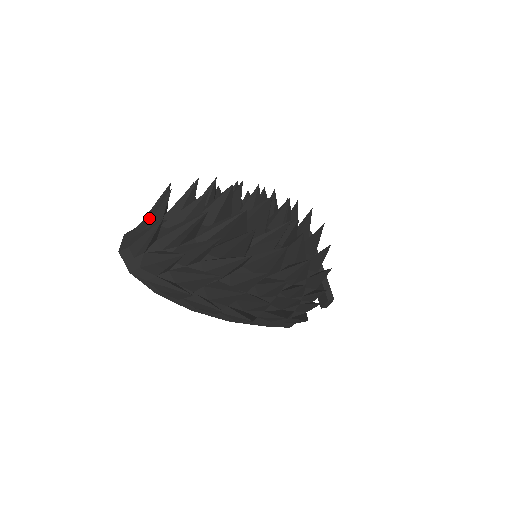
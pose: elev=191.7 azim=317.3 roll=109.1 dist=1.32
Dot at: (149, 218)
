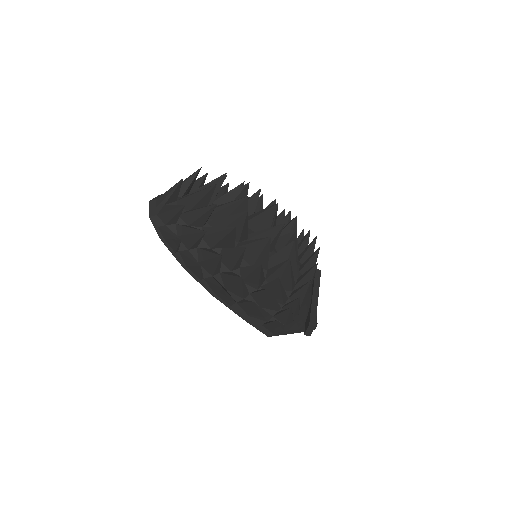
Dot at: occluded
